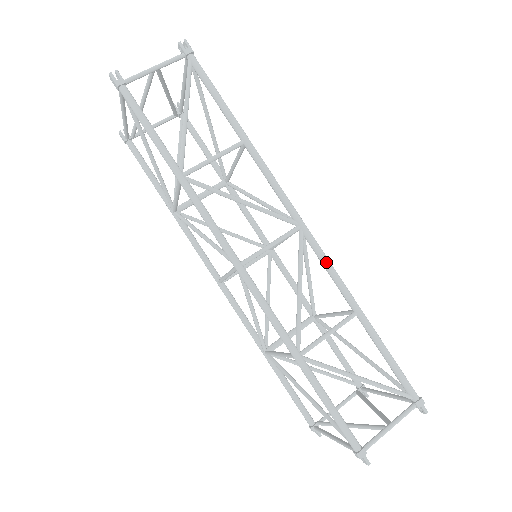
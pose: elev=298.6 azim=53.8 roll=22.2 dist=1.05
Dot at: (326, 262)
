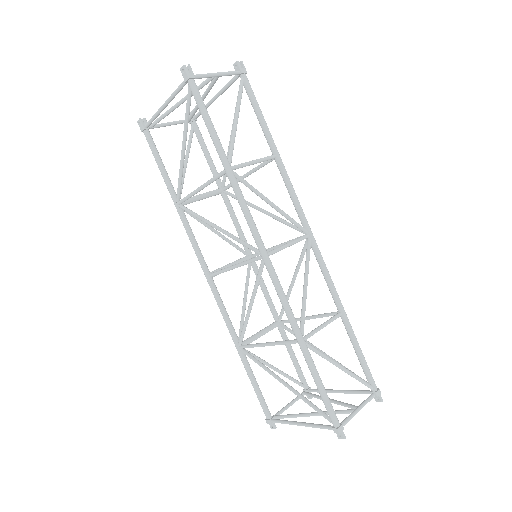
Dot at: (325, 268)
